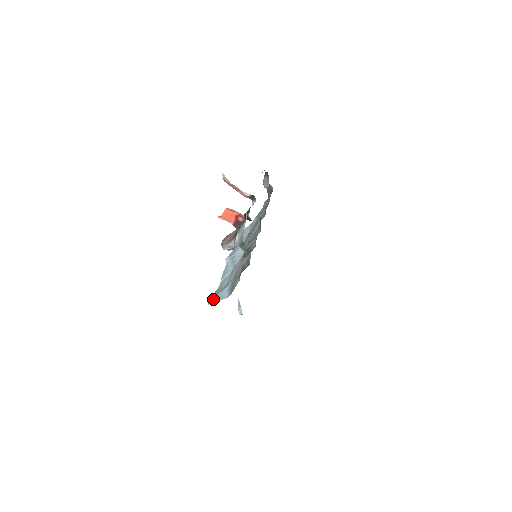
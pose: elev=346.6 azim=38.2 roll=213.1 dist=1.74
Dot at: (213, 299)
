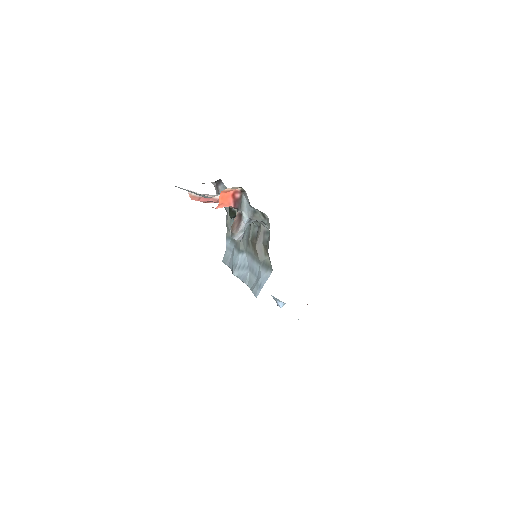
Dot at: (257, 290)
